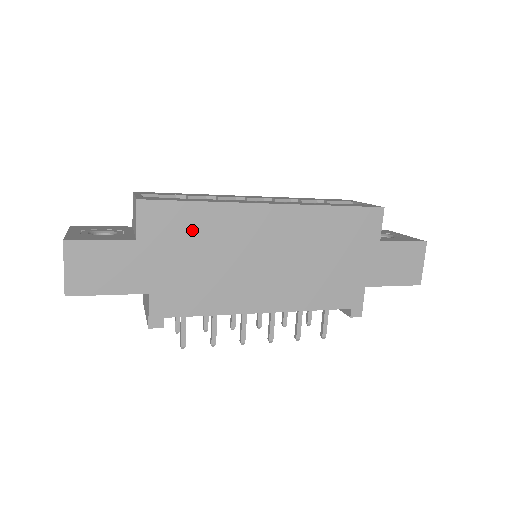
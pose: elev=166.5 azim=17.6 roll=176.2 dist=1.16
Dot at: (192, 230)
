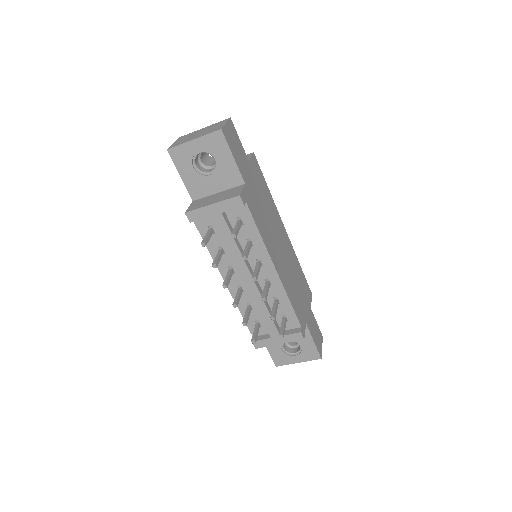
Dot at: (264, 192)
